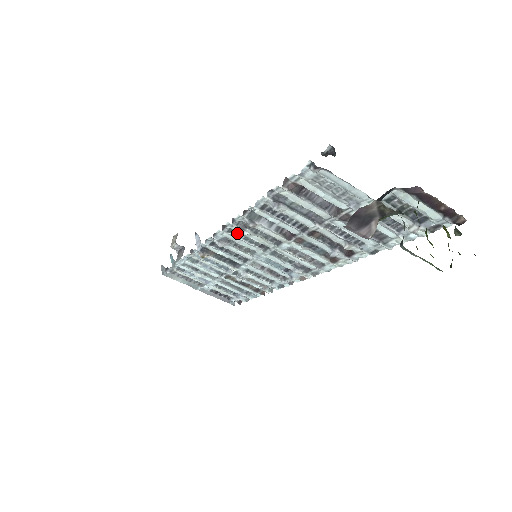
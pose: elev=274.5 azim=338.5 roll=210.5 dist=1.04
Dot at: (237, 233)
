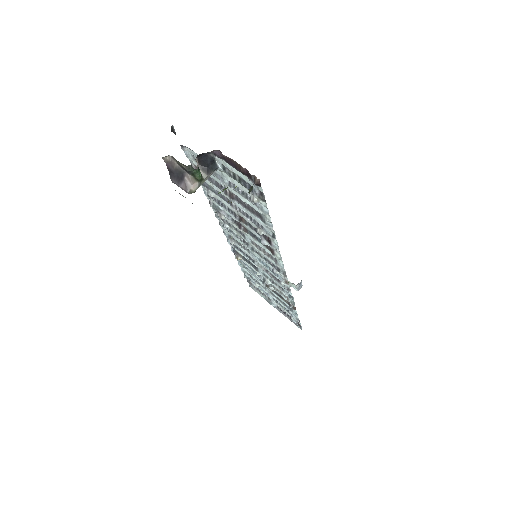
Dot at: occluded
